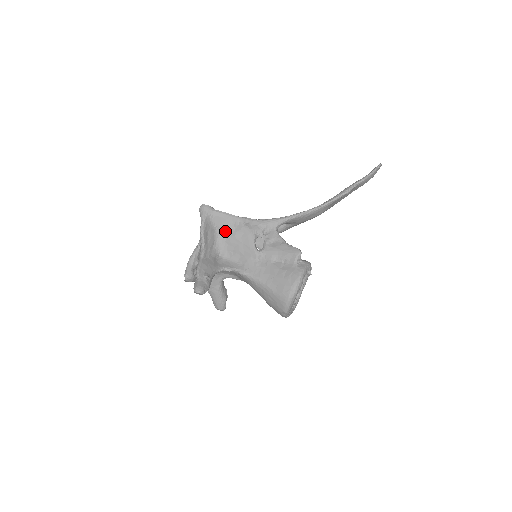
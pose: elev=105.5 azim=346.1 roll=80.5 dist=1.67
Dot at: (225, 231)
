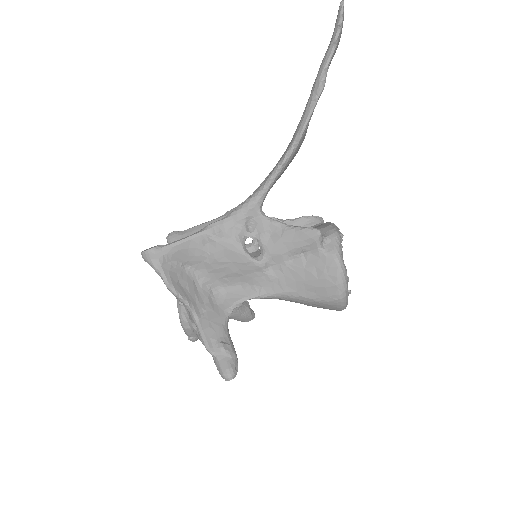
Dot at: (198, 261)
